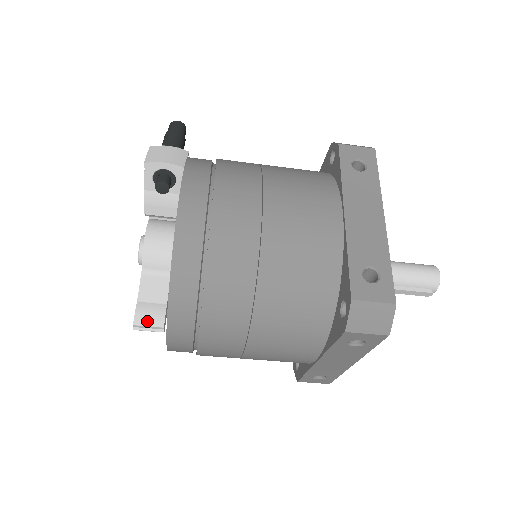
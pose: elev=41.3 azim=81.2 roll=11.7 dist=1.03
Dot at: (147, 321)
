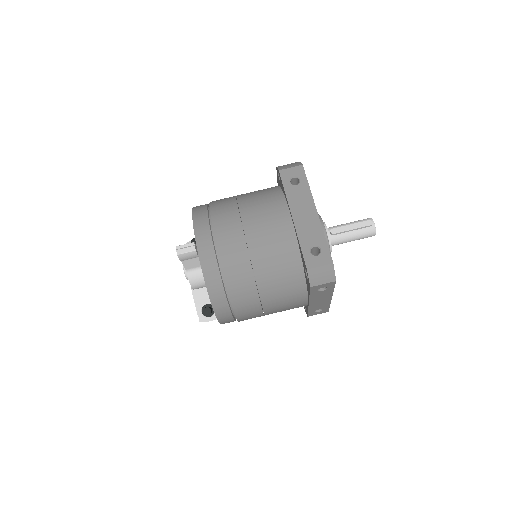
Dot at: (184, 245)
